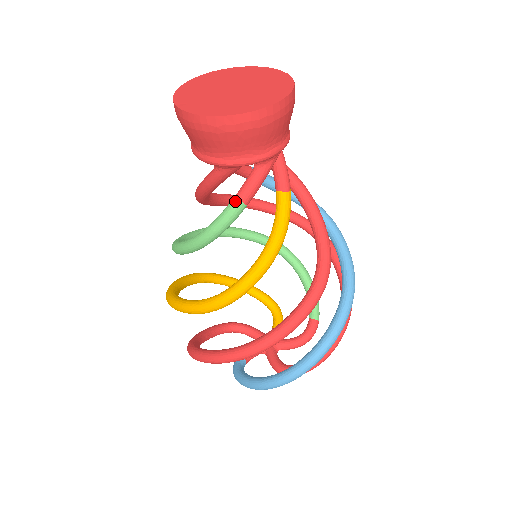
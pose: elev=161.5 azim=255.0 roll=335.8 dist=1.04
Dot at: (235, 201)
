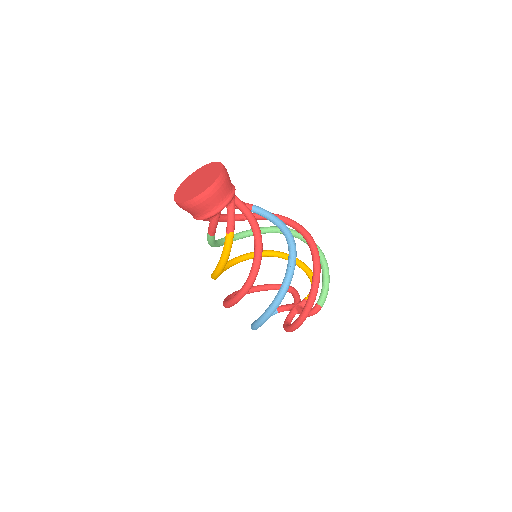
Dot at: occluded
